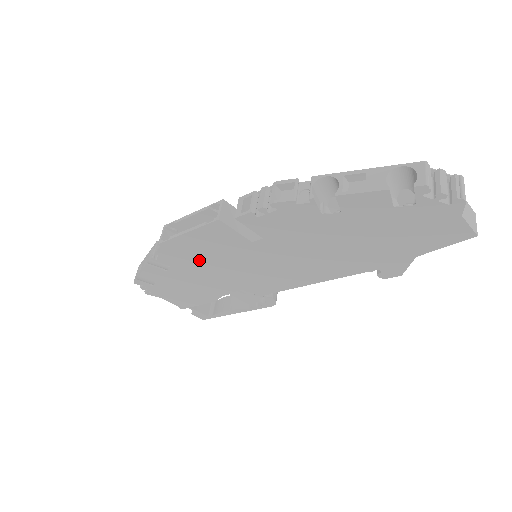
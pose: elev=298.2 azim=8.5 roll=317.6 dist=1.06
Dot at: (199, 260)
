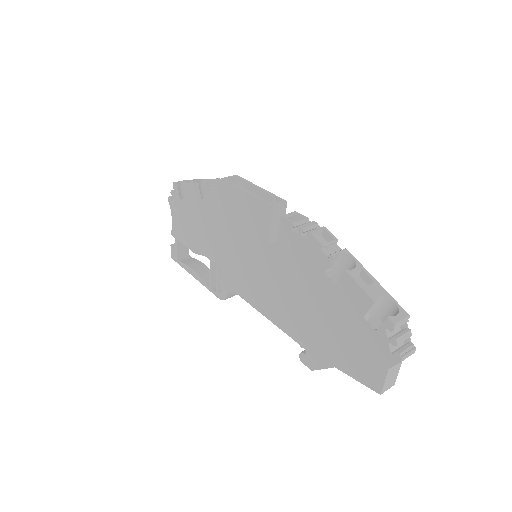
Dot at: (227, 216)
